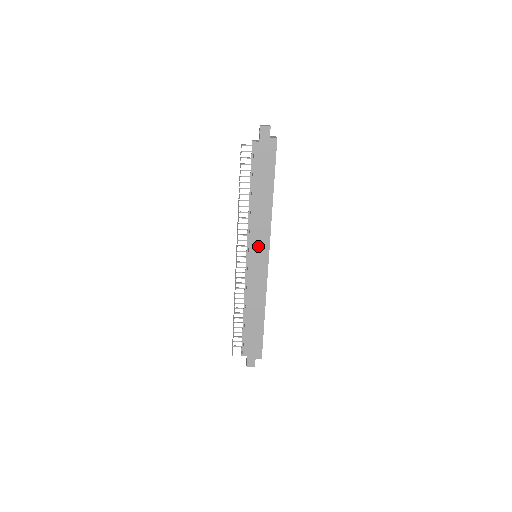
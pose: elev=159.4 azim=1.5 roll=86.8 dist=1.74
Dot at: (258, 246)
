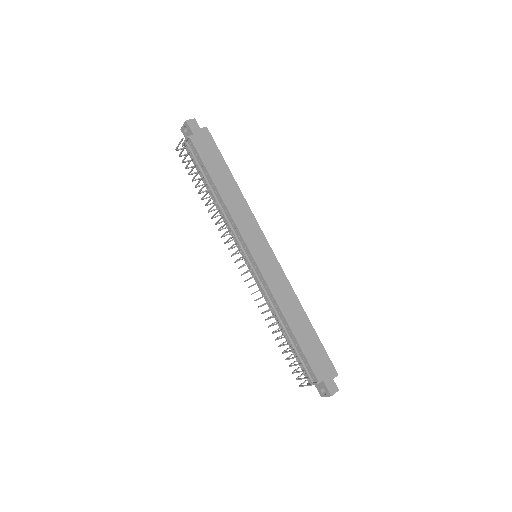
Dot at: (253, 239)
